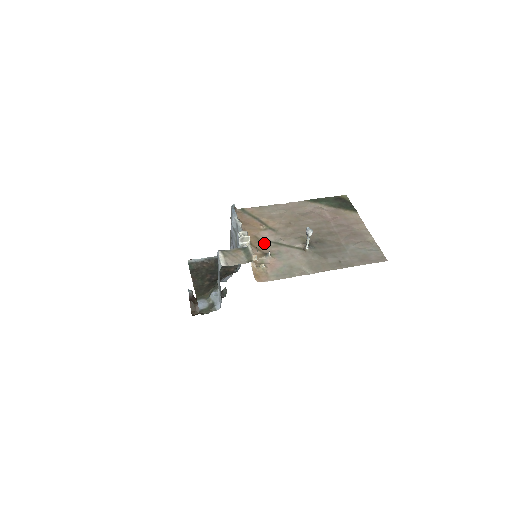
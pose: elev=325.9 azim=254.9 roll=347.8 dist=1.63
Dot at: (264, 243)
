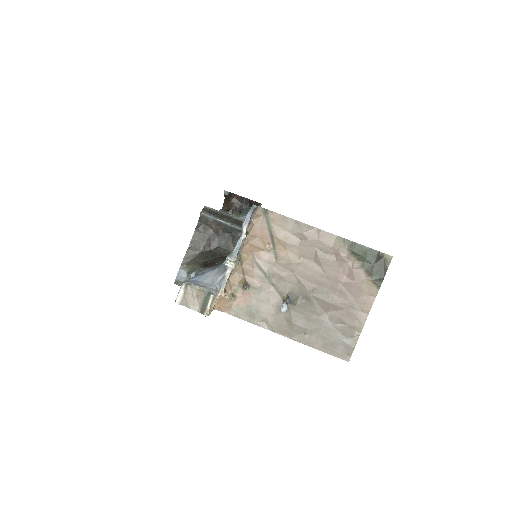
Dot at: (255, 268)
